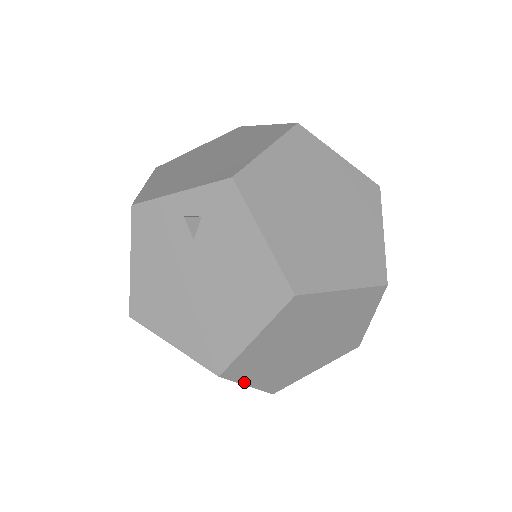
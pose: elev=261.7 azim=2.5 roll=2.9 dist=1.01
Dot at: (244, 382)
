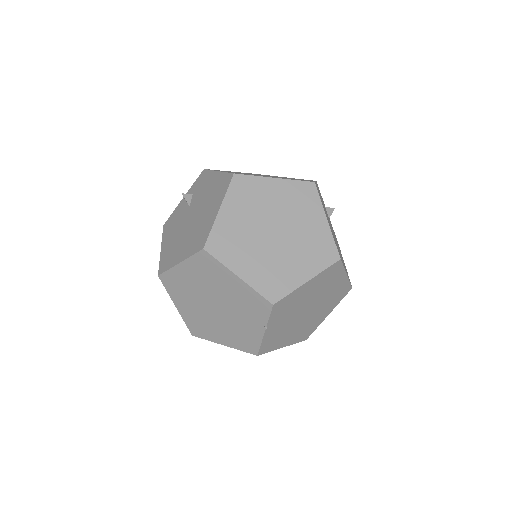
Dot at: (231, 268)
